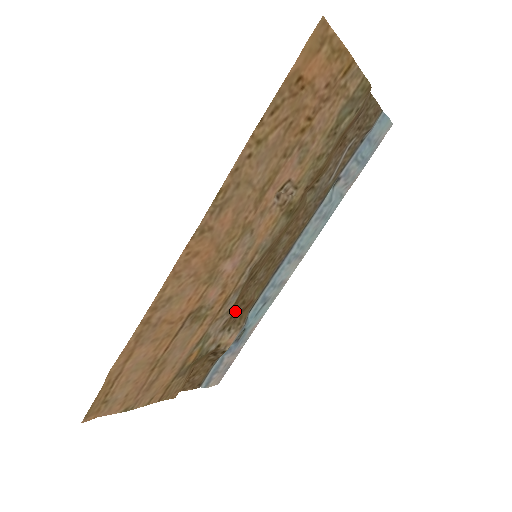
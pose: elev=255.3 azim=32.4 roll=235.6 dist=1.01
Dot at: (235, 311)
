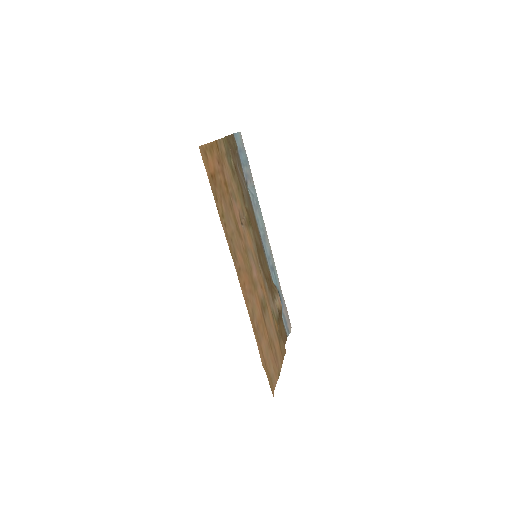
Dot at: (270, 288)
